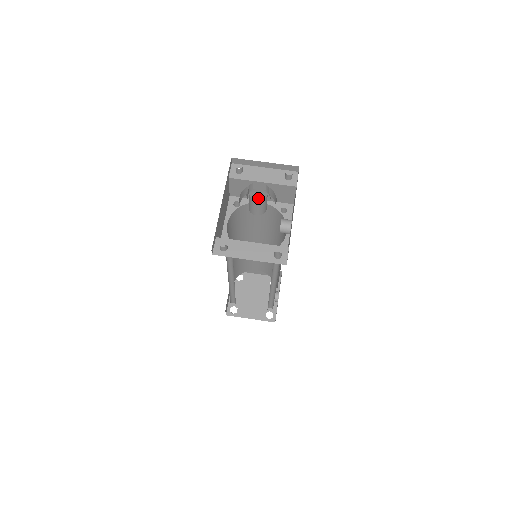
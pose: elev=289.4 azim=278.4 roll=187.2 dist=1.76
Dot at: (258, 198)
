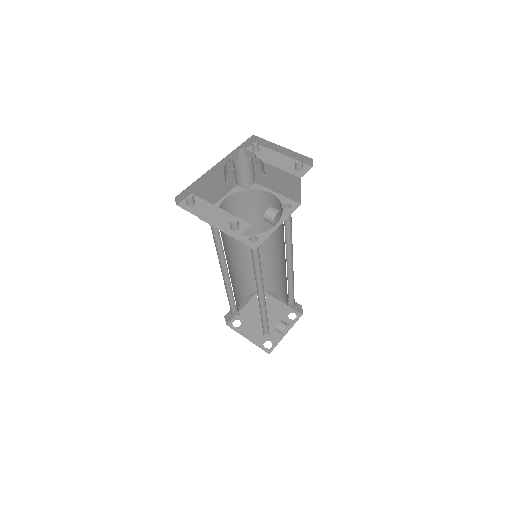
Dot at: (269, 187)
